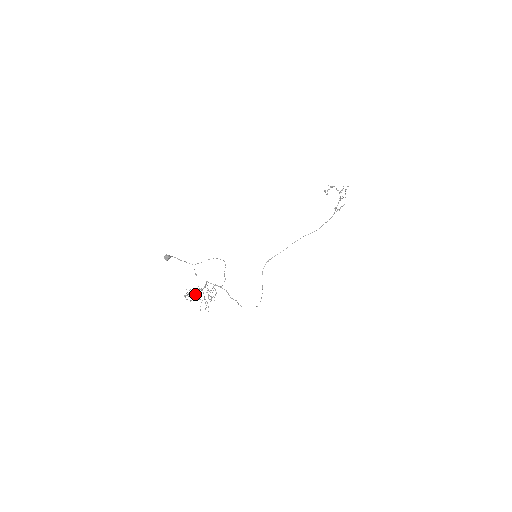
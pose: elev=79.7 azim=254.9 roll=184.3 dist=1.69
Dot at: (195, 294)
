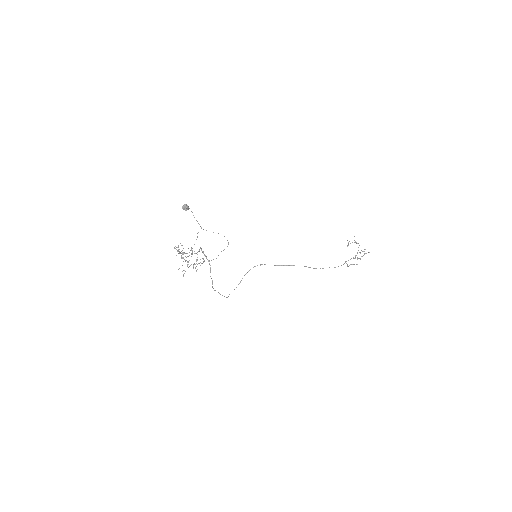
Dot at: (184, 253)
